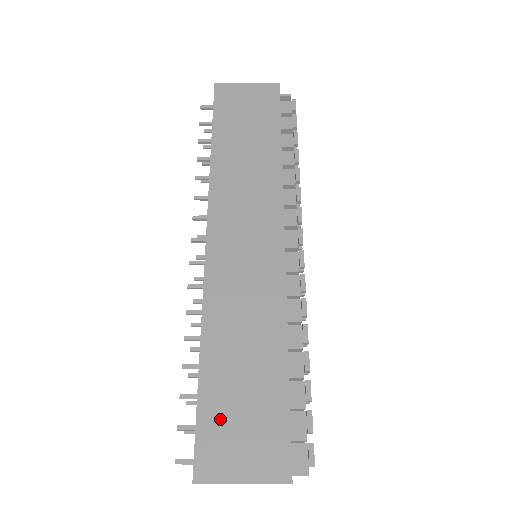
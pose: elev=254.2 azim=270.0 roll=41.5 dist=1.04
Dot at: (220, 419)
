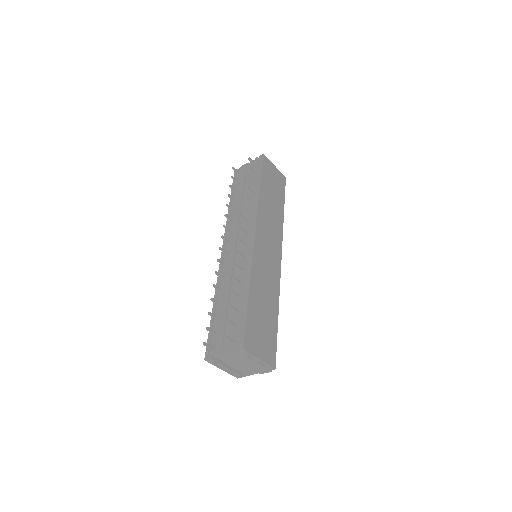
Dot at: (254, 325)
